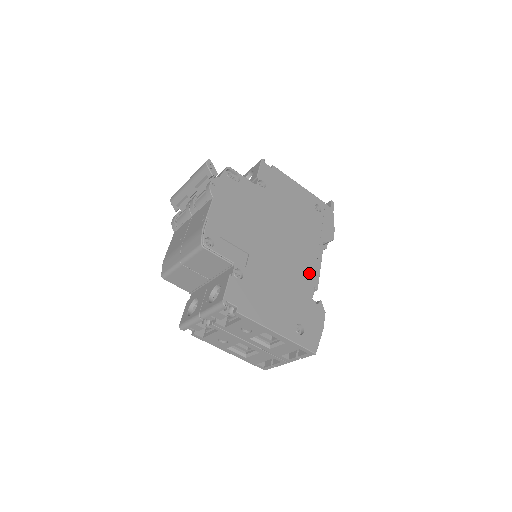
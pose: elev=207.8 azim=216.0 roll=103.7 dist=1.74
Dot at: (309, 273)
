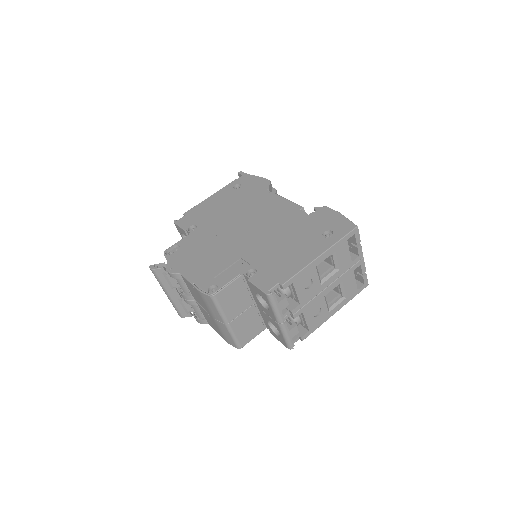
Dot at: (285, 211)
